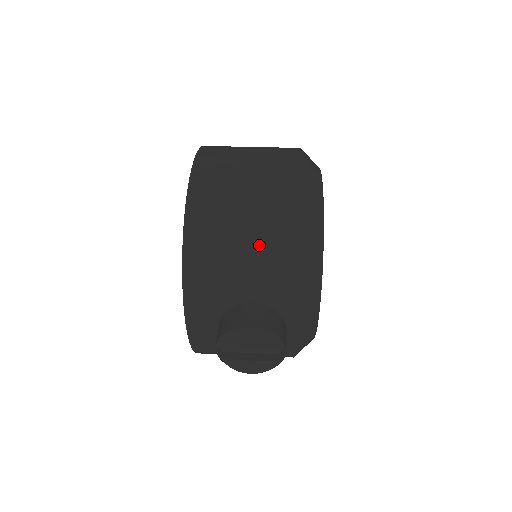
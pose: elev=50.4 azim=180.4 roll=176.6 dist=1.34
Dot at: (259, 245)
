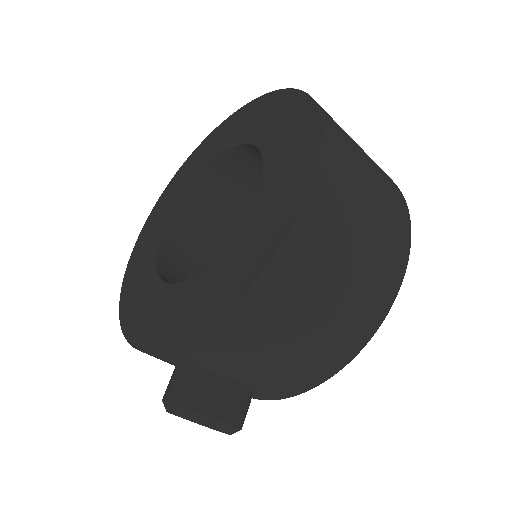
Dot at: (300, 356)
